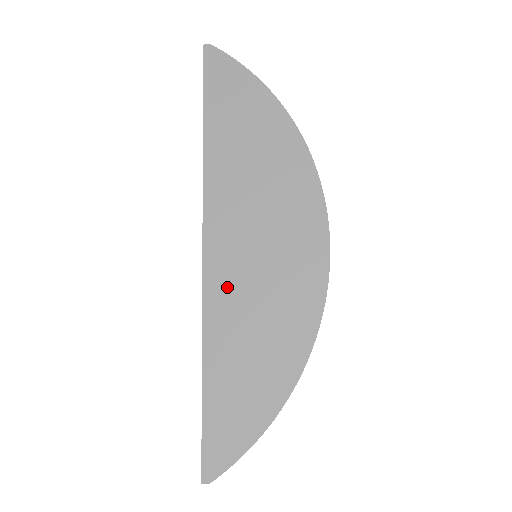
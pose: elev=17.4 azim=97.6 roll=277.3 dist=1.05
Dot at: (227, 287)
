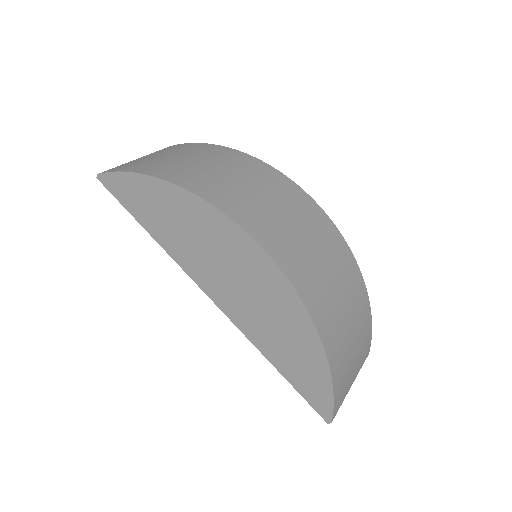
Dot at: (242, 314)
